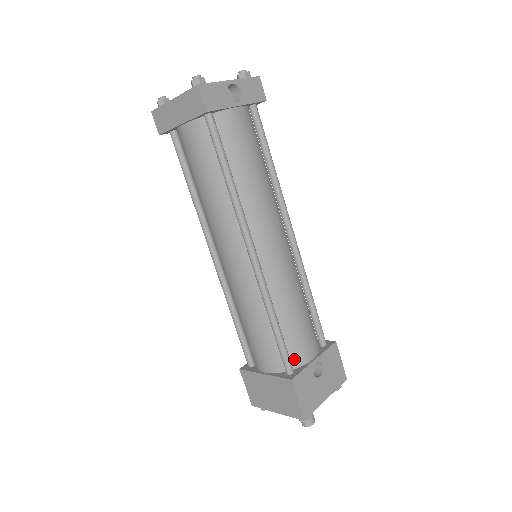
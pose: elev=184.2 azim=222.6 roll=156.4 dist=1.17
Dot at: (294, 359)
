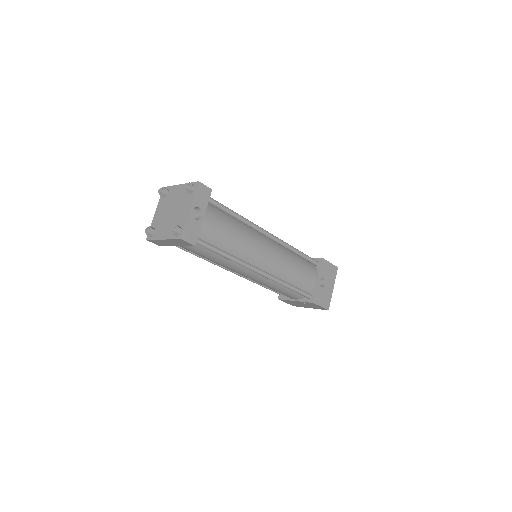
Dot at: (308, 290)
